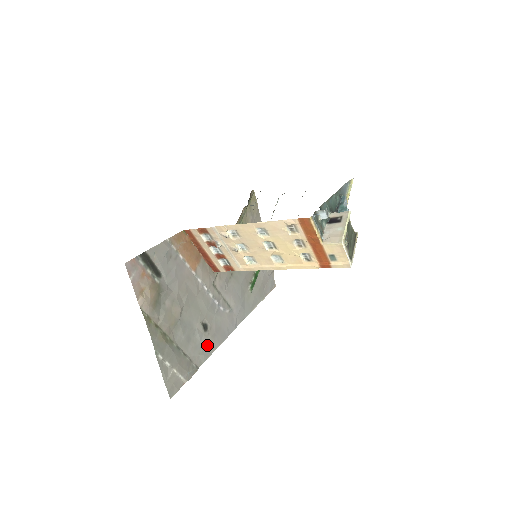
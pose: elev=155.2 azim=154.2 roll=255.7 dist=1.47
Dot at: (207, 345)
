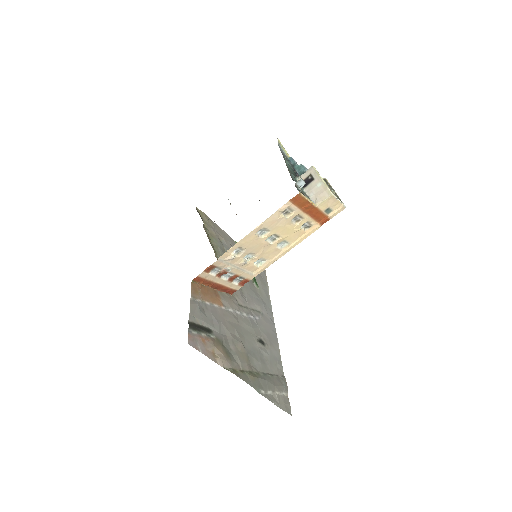
Dot at: (273, 354)
